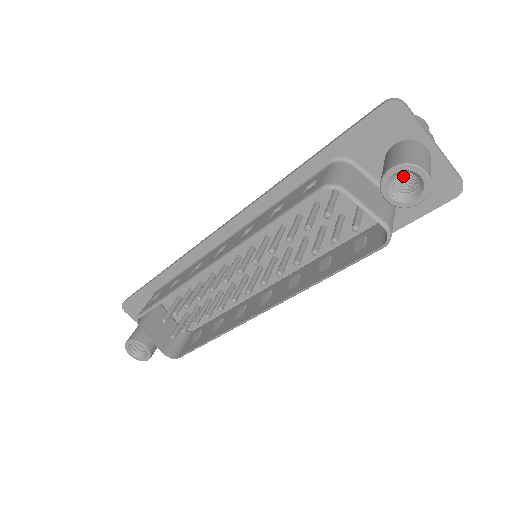
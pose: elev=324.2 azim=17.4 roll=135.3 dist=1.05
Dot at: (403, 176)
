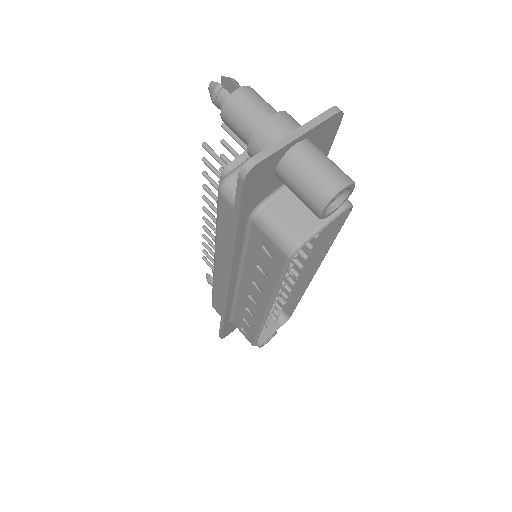
Dot at: occluded
